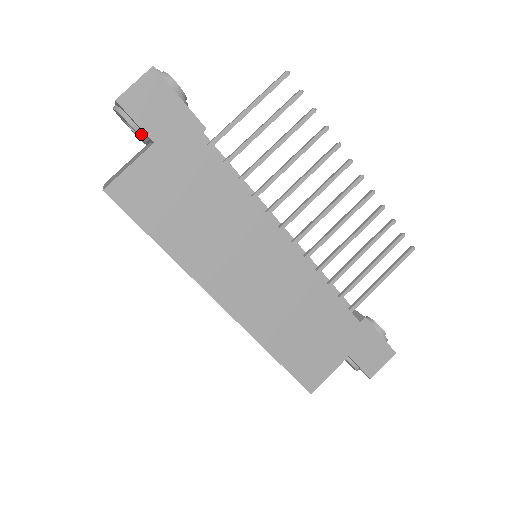
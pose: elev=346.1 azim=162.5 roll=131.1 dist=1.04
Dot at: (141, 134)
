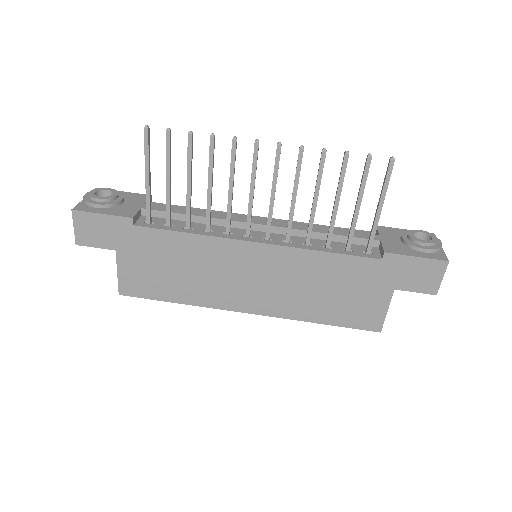
Dot at: occluded
